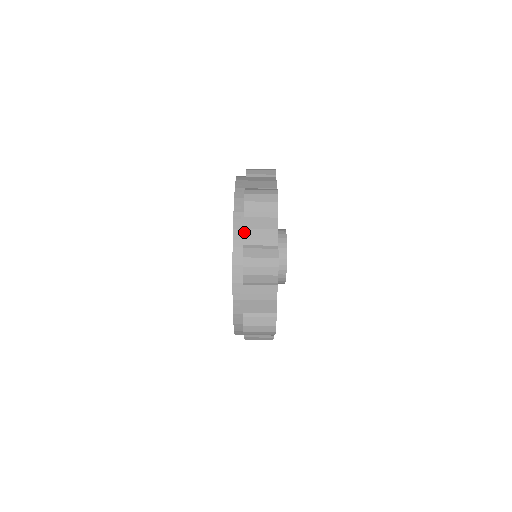
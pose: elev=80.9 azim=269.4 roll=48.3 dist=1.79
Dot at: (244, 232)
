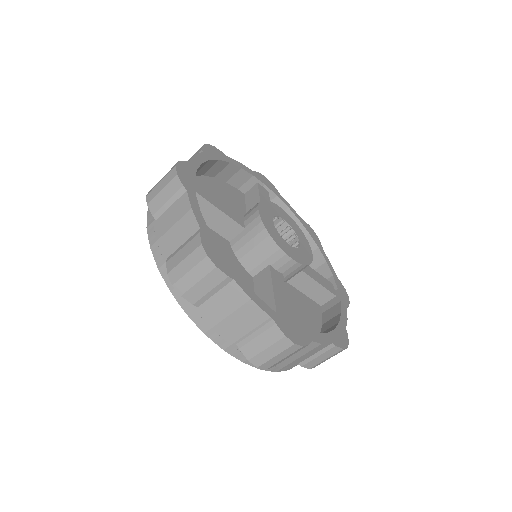
Dot at: (289, 365)
